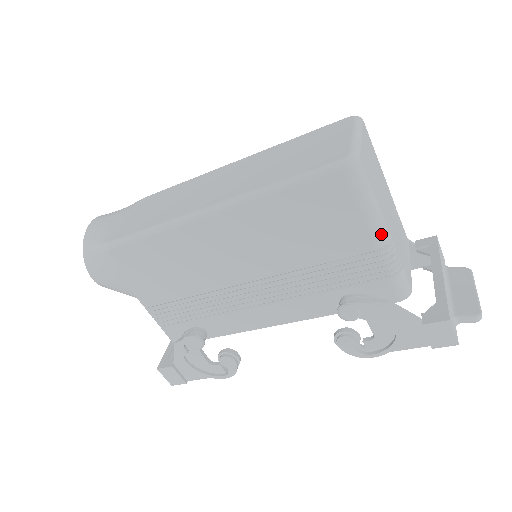
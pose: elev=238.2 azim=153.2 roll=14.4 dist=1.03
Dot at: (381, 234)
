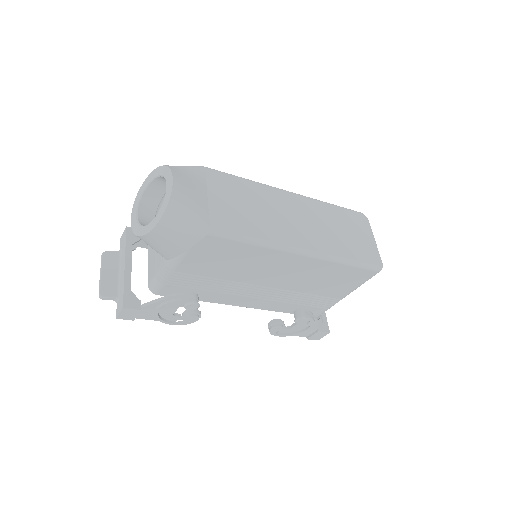
Dot at: occluded
